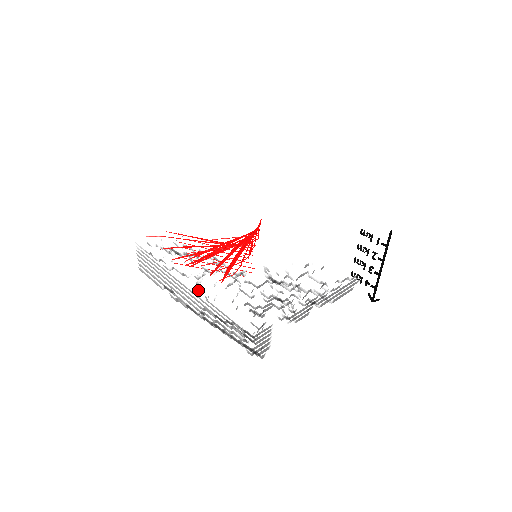
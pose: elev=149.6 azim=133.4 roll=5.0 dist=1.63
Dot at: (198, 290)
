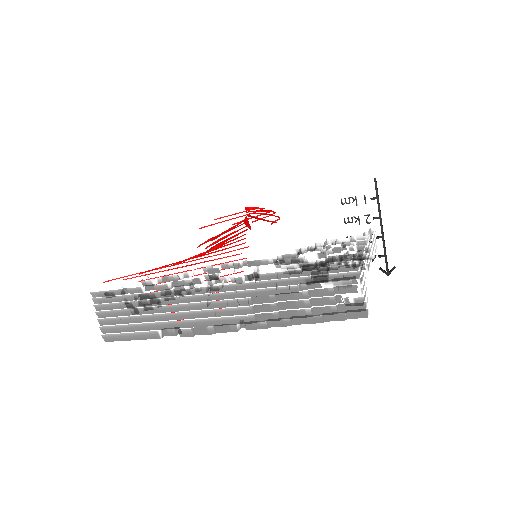
Dot at: occluded
